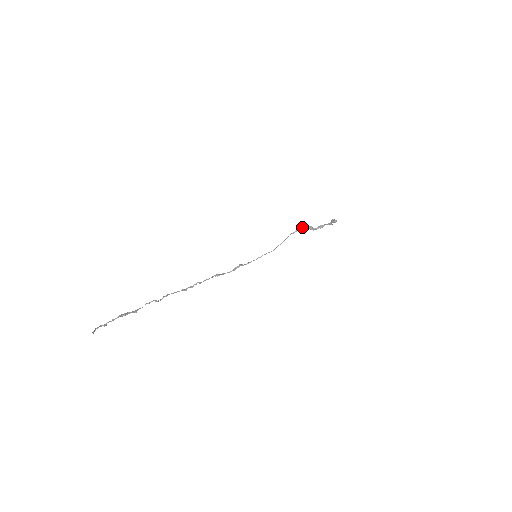
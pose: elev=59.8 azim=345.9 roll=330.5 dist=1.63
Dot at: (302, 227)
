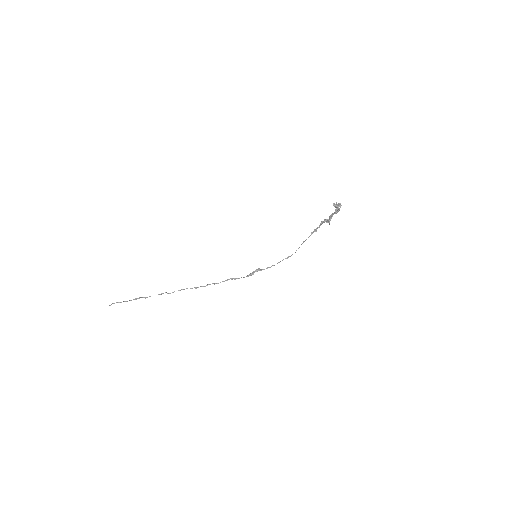
Dot at: (322, 222)
